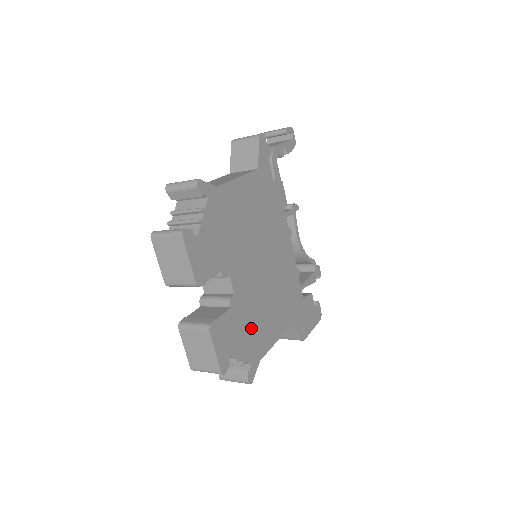
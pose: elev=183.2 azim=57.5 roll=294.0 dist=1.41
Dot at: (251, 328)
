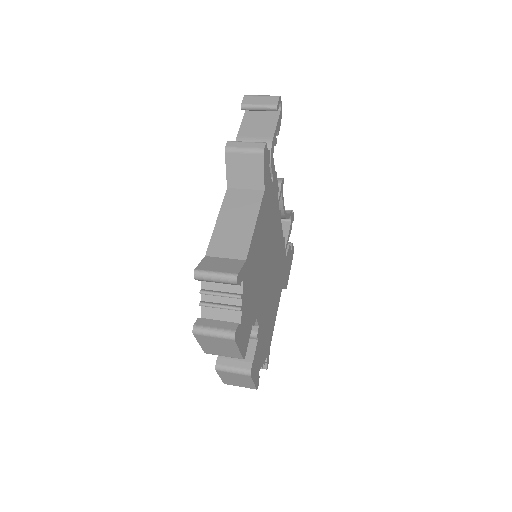
Dot at: (266, 333)
